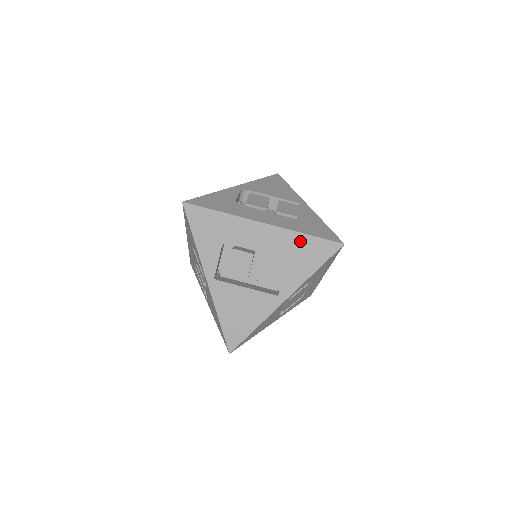
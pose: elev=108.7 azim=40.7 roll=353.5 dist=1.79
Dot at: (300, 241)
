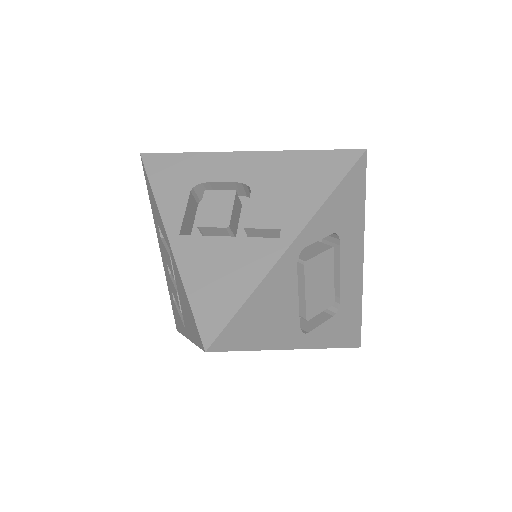
Dot at: (301, 160)
